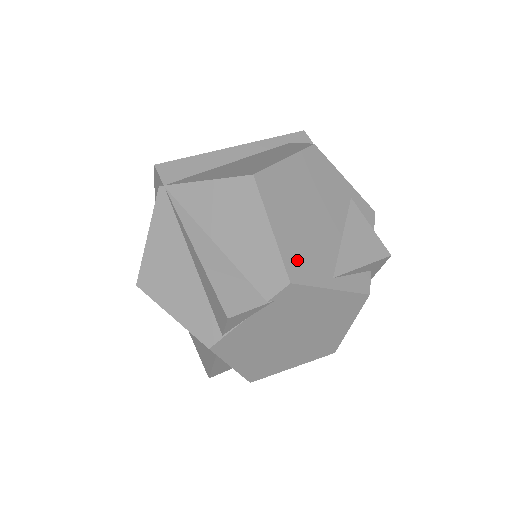
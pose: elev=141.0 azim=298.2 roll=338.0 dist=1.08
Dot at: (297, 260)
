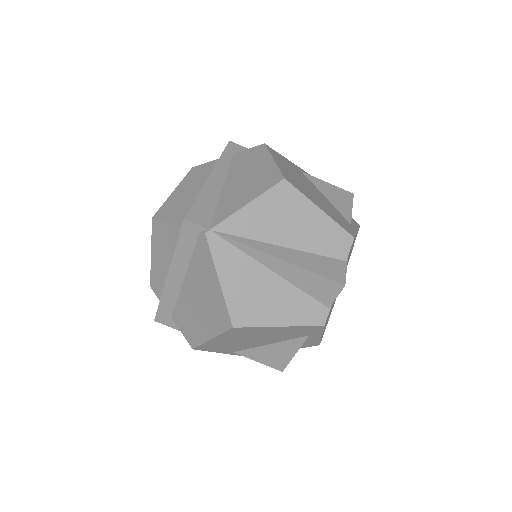
Dot at: (340, 222)
